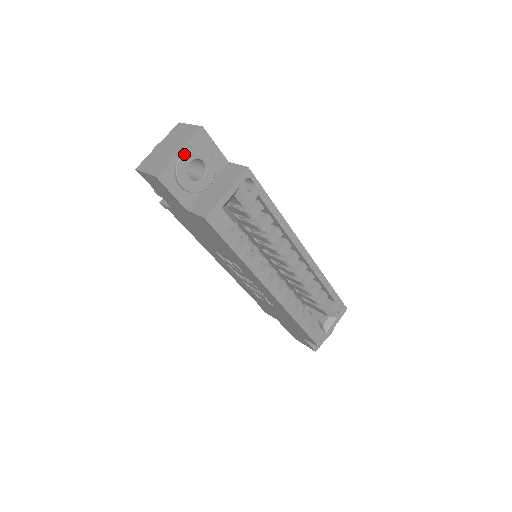
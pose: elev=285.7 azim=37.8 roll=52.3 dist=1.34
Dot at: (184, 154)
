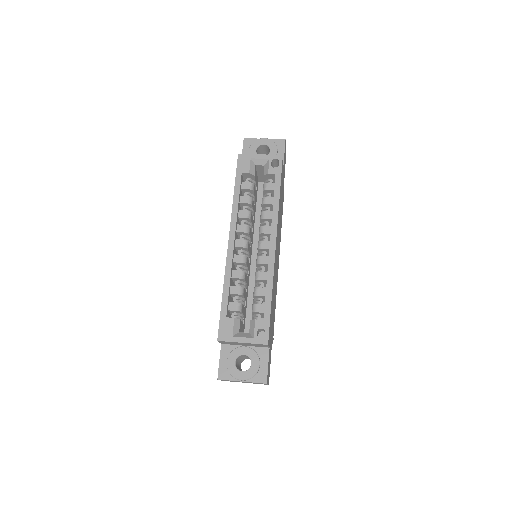
Dot at: (264, 139)
